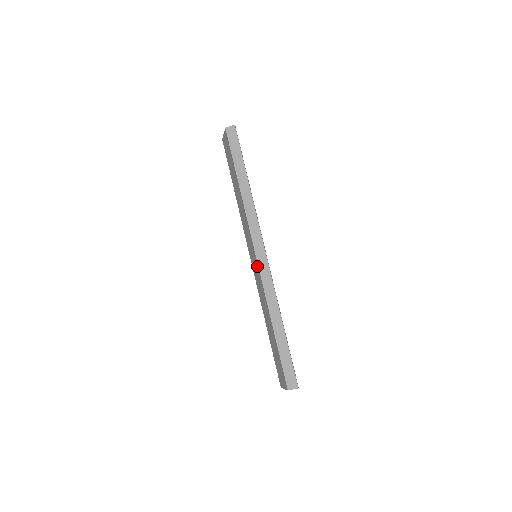
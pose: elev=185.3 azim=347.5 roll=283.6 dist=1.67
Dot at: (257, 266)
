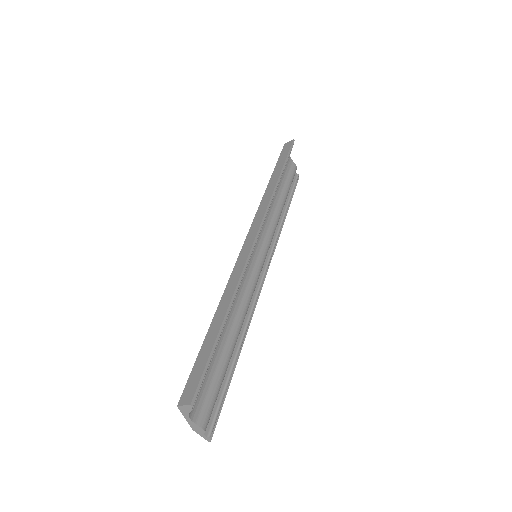
Dot at: occluded
